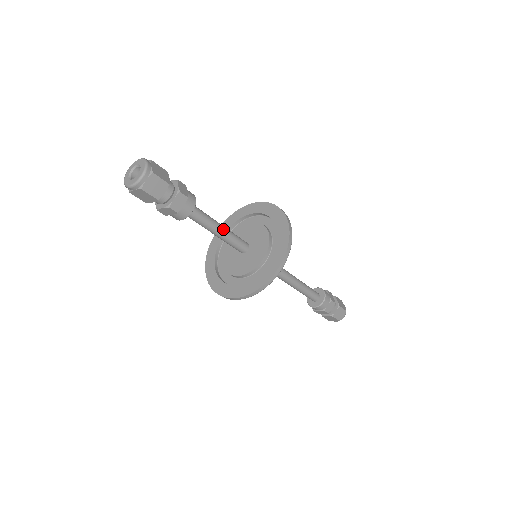
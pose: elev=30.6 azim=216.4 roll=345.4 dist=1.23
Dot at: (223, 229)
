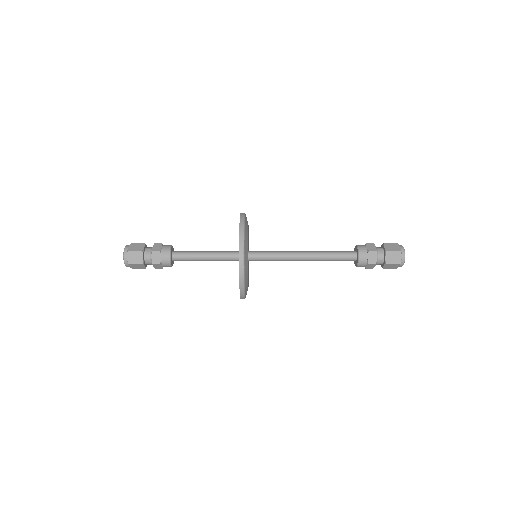
Dot at: (208, 258)
